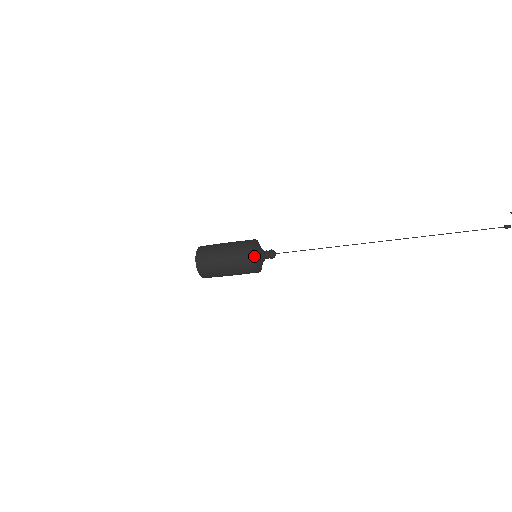
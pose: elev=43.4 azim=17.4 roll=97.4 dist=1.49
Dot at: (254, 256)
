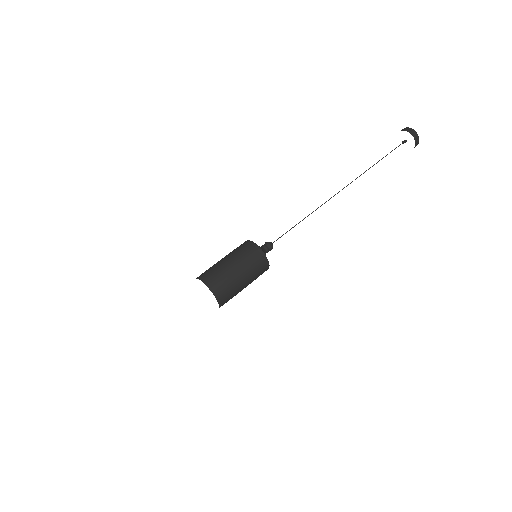
Dot at: (262, 250)
